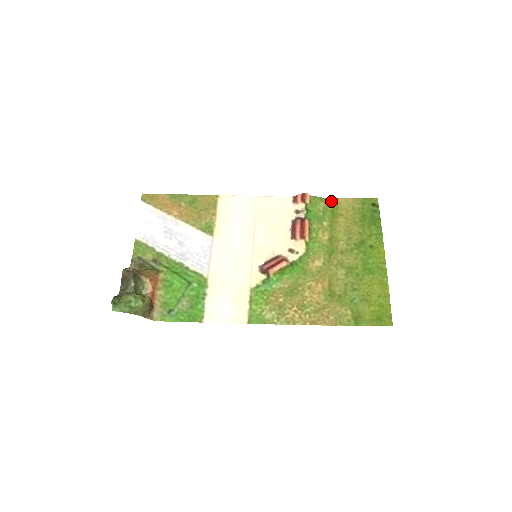
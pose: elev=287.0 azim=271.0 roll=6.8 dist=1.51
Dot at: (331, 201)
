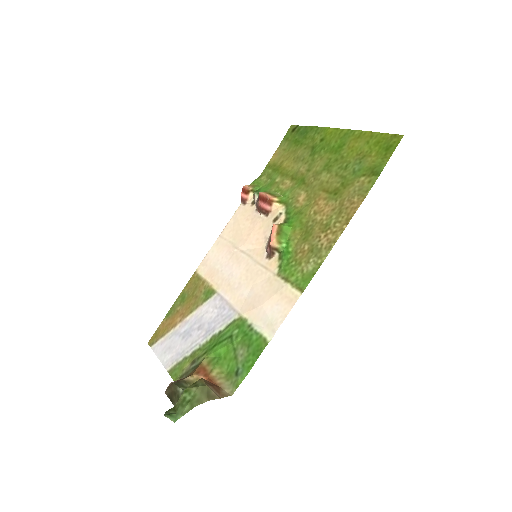
Dot at: (267, 169)
